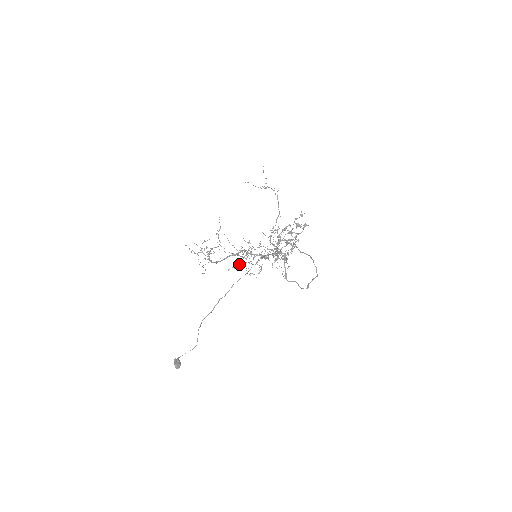
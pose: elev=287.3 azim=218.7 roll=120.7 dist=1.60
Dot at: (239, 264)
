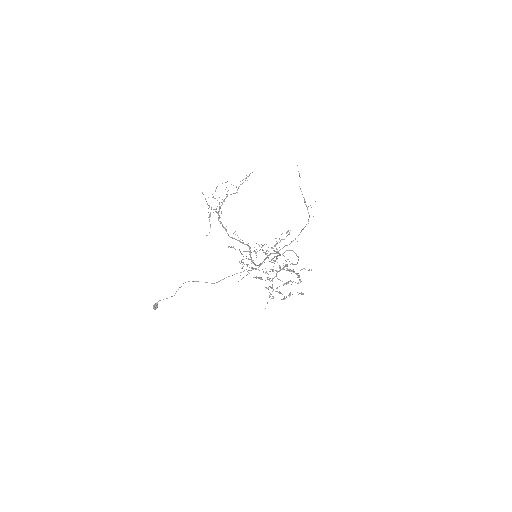
Dot at: (239, 250)
